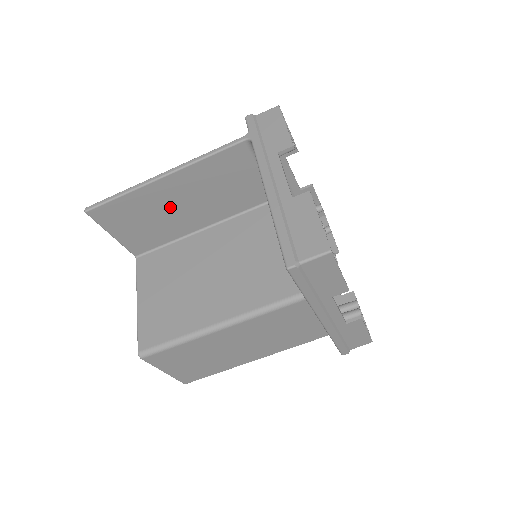
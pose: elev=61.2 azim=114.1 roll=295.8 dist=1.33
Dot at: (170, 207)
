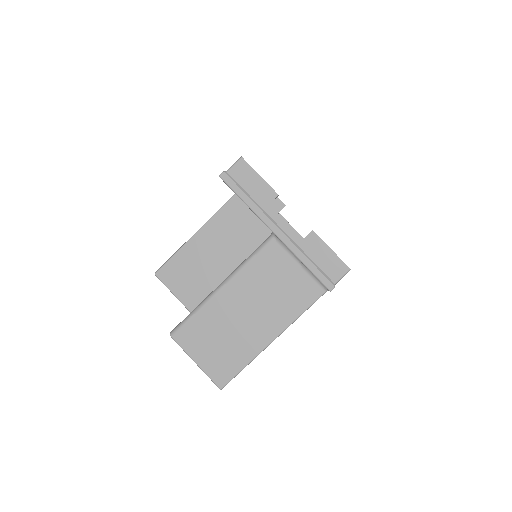
Dot at: (206, 259)
